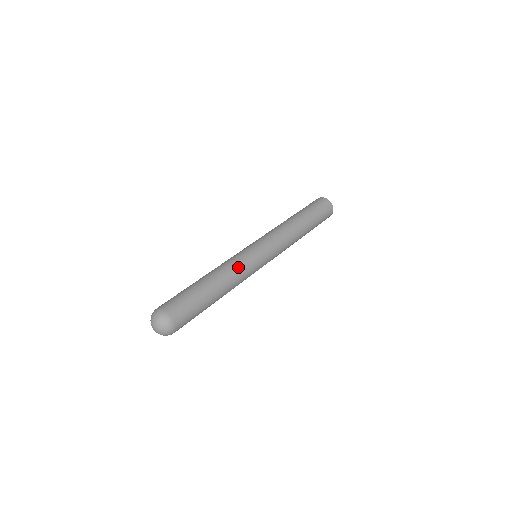
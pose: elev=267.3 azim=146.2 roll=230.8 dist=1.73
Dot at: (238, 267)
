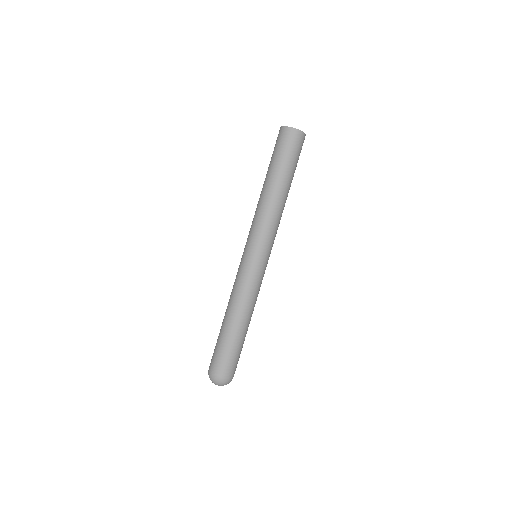
Dot at: (243, 291)
